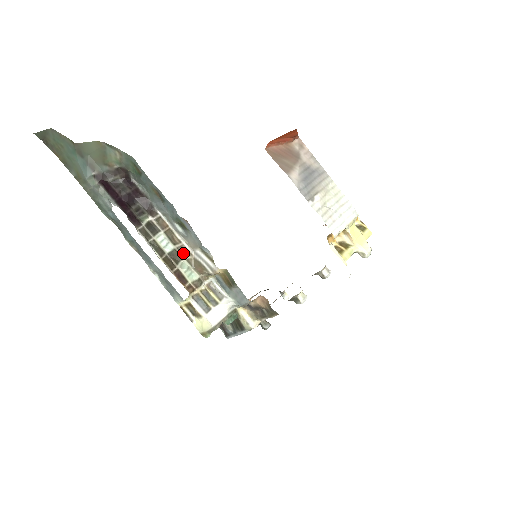
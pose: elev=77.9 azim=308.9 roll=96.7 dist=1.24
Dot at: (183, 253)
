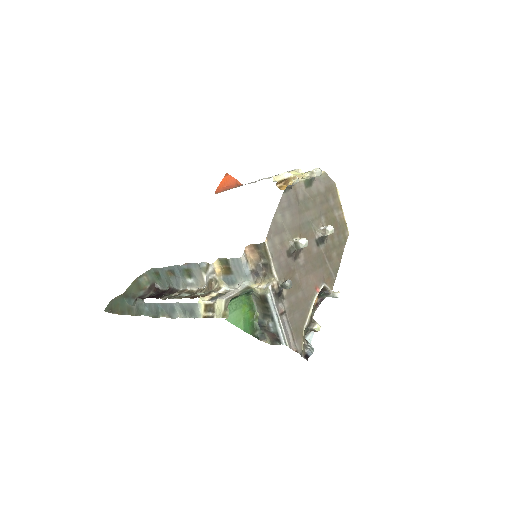
Dot at: (199, 292)
